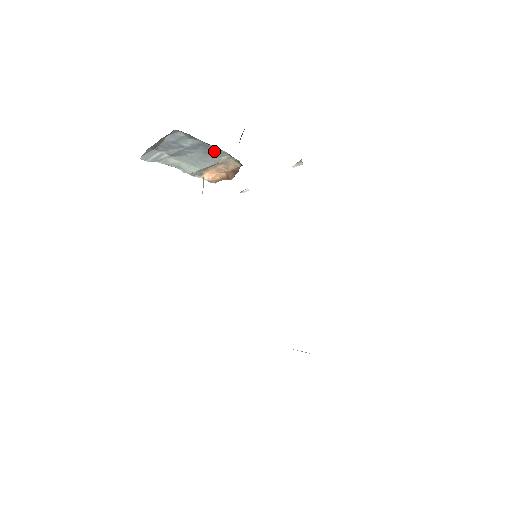
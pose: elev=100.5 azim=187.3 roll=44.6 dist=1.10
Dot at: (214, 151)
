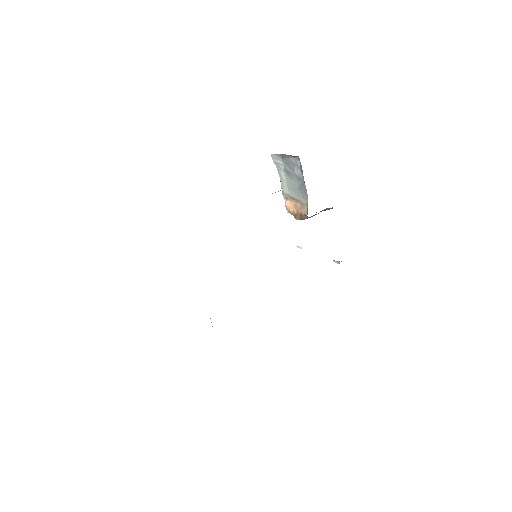
Dot at: (304, 192)
